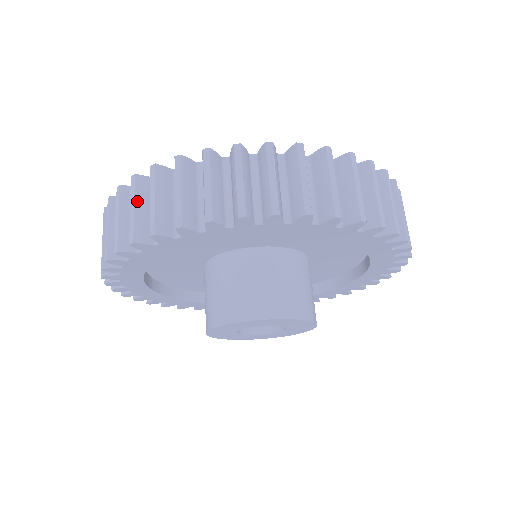
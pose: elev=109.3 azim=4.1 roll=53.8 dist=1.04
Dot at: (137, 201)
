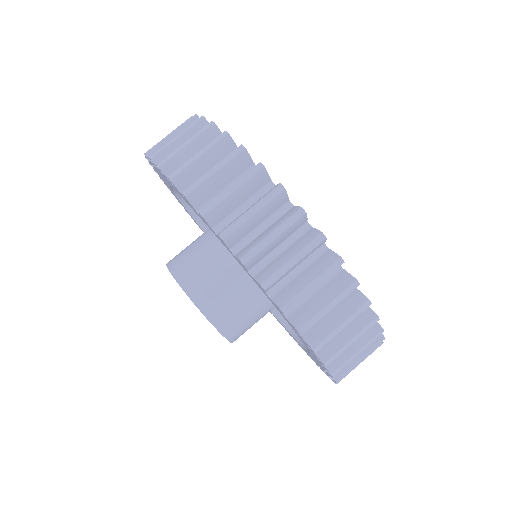
Dot at: (178, 132)
